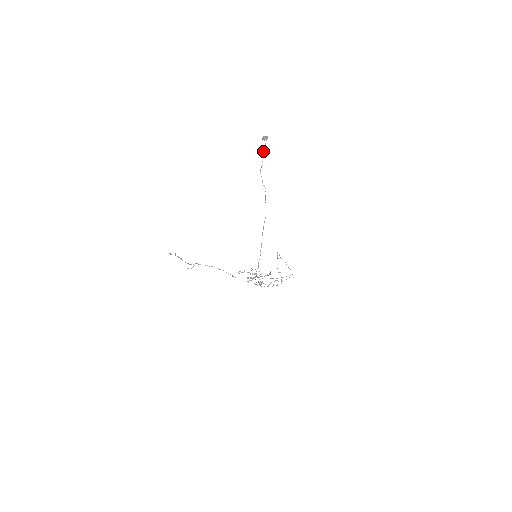
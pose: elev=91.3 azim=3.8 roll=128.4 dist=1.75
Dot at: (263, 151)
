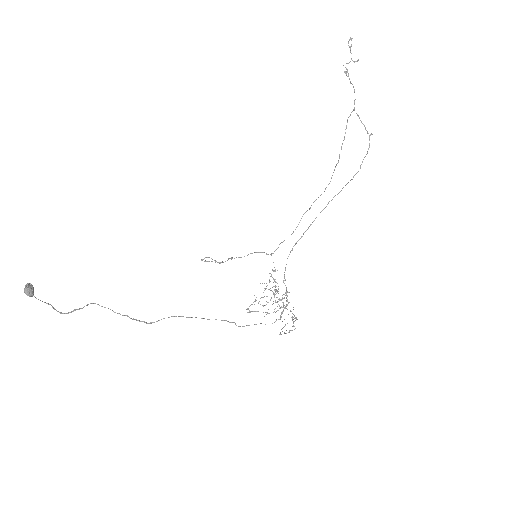
Dot at: (53, 308)
